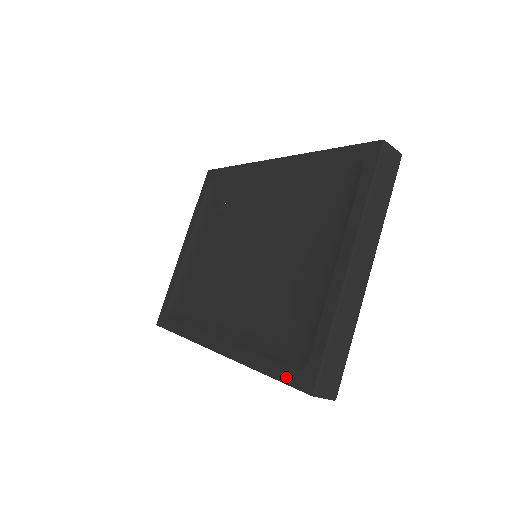
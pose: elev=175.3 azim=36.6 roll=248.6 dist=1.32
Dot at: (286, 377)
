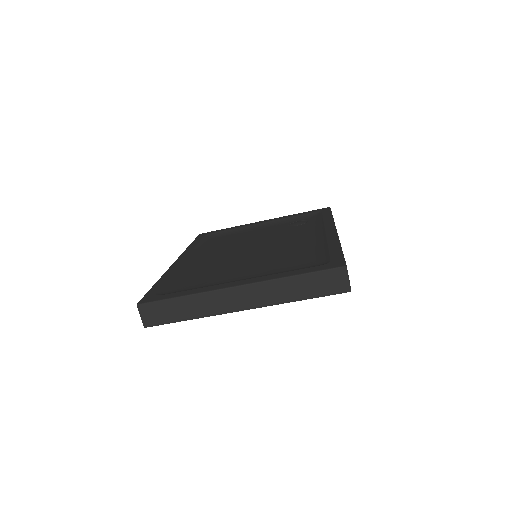
Dot at: (152, 291)
